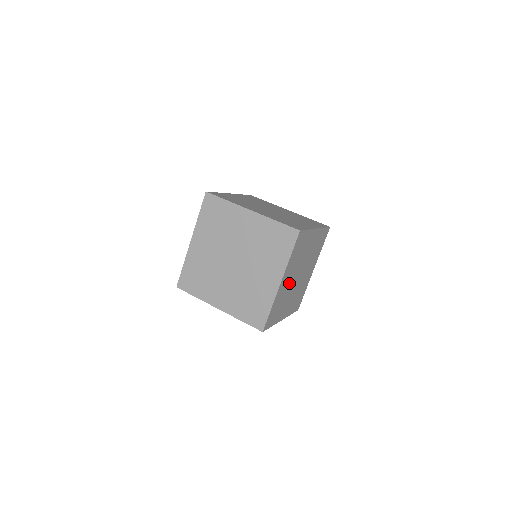
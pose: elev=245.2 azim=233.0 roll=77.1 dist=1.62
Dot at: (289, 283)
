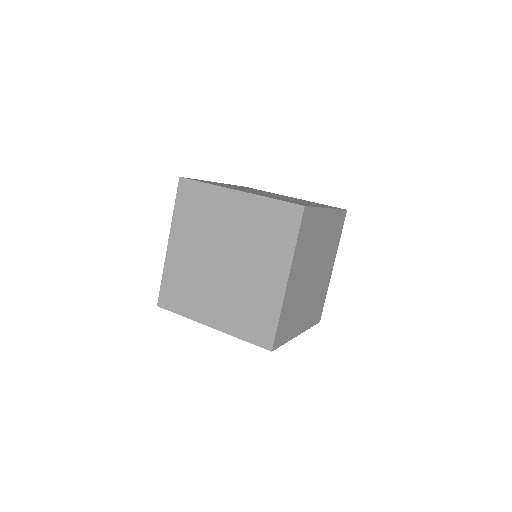
Dot at: occluded
